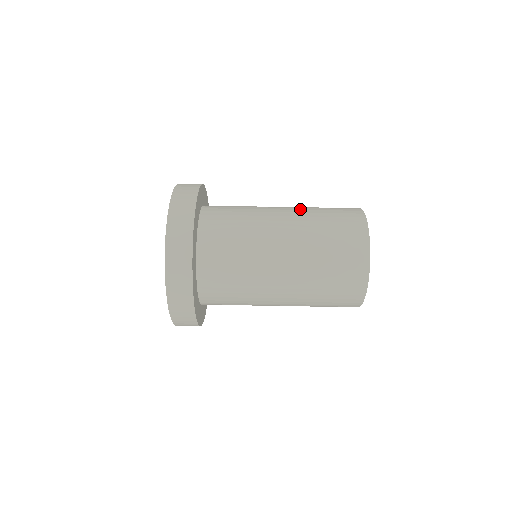
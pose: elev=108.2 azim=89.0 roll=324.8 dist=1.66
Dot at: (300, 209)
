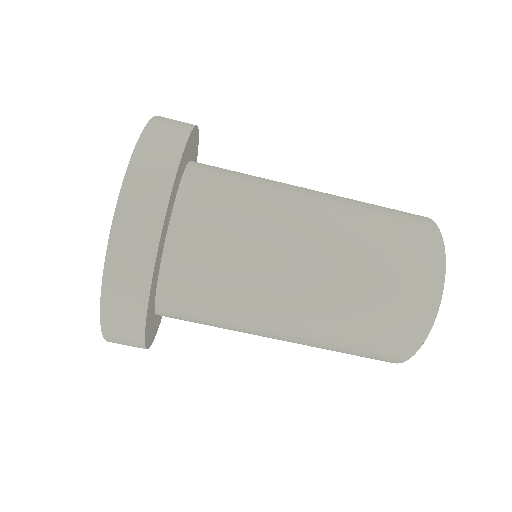
Dot at: (338, 276)
